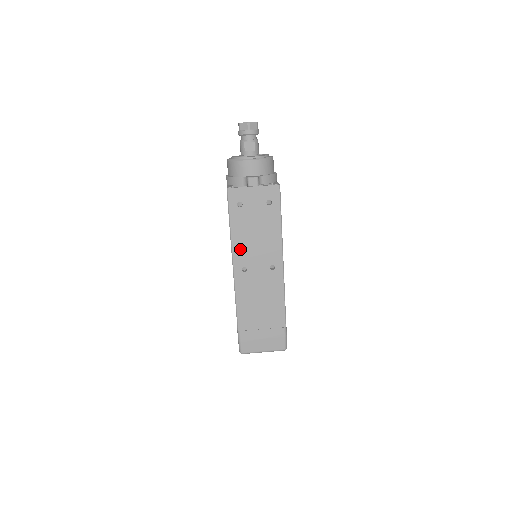
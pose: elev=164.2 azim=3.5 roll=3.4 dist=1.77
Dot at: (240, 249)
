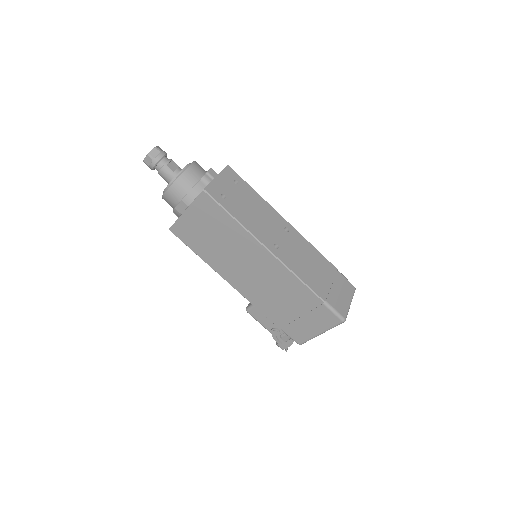
Dot at: (258, 232)
